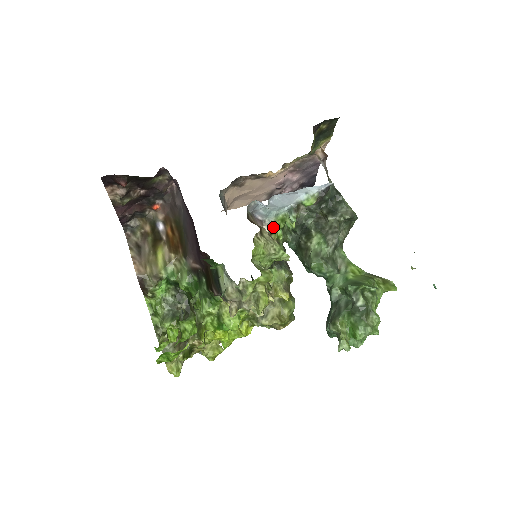
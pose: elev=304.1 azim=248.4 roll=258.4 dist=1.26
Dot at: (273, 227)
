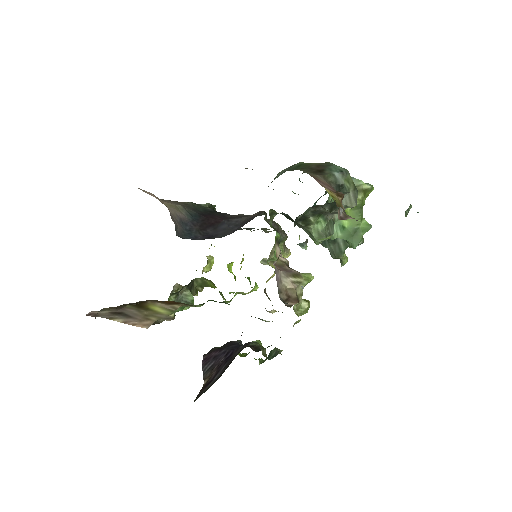
Dot at: (280, 253)
